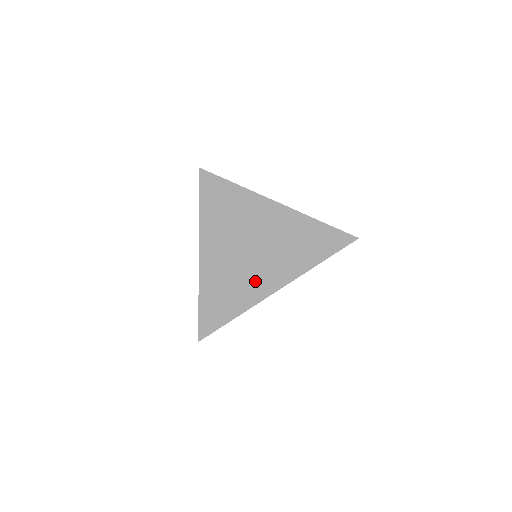
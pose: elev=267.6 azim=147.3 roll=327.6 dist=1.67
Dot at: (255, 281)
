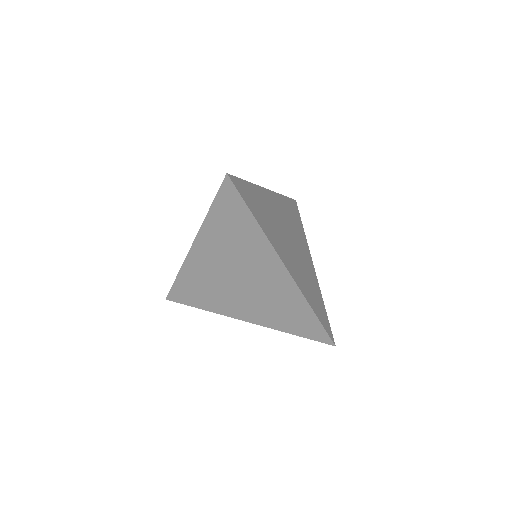
Dot at: (279, 242)
